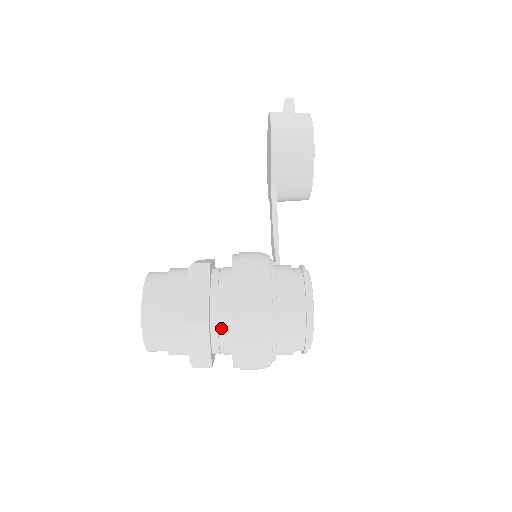
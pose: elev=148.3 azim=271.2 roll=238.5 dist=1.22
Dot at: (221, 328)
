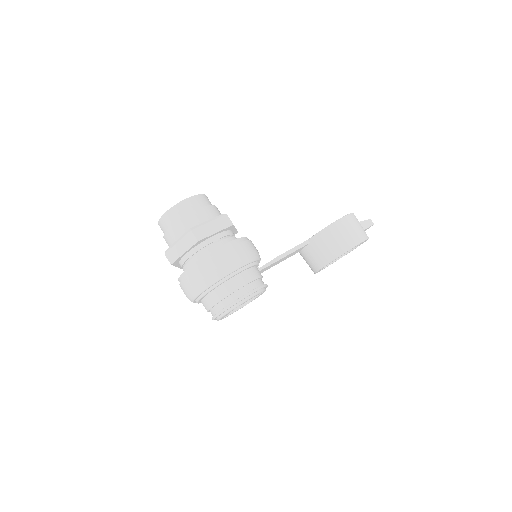
Dot at: (199, 253)
